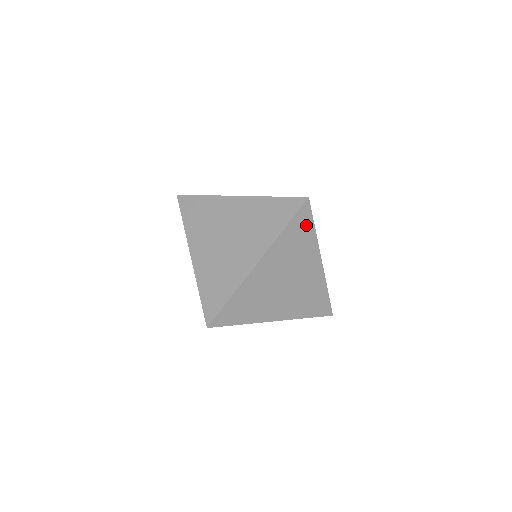
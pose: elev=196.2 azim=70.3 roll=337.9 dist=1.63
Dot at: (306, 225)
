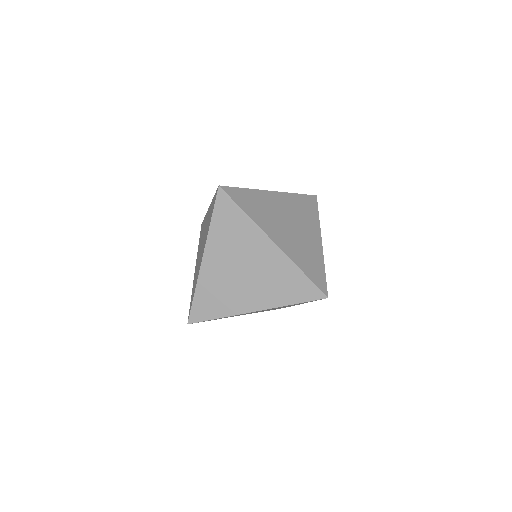
Dot at: (313, 207)
